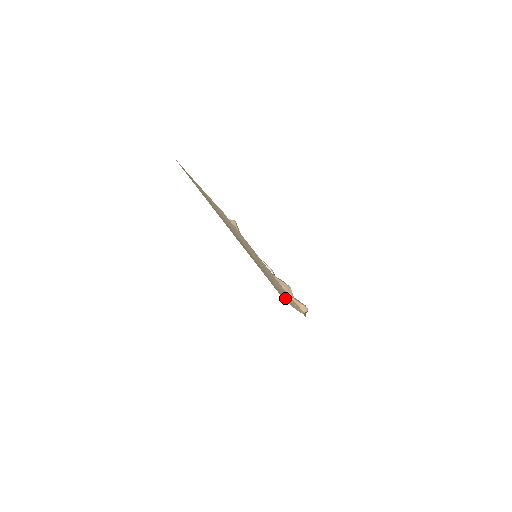
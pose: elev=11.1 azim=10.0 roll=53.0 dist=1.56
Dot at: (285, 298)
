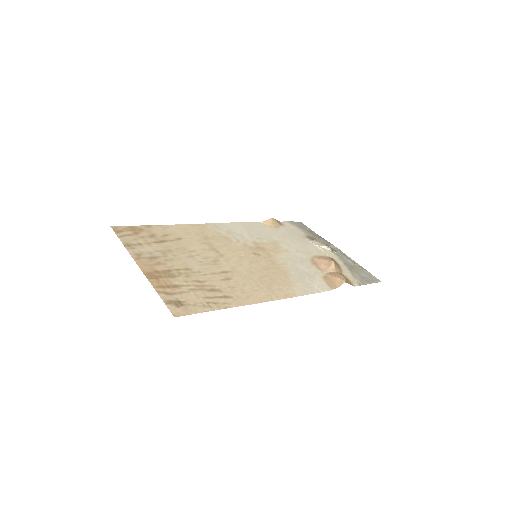
Dot at: (226, 303)
